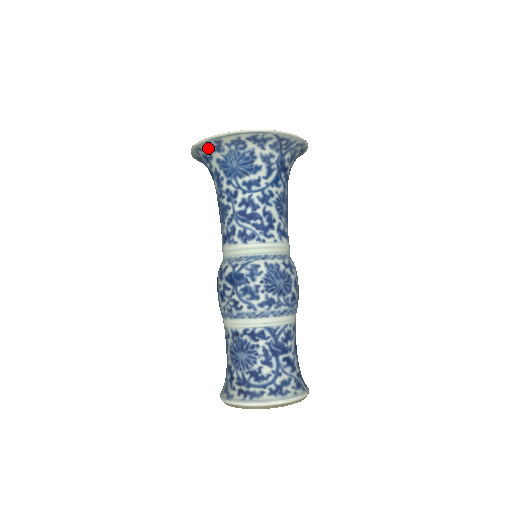
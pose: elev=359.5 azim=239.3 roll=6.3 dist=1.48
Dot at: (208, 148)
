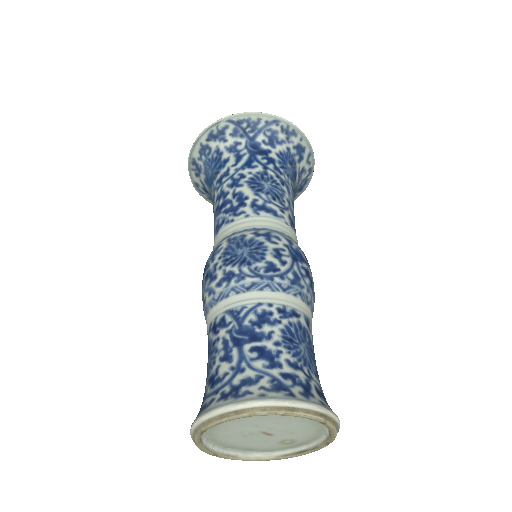
Dot at: (196, 177)
